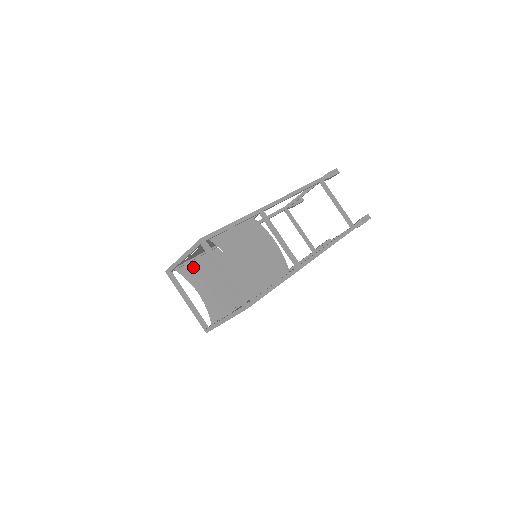
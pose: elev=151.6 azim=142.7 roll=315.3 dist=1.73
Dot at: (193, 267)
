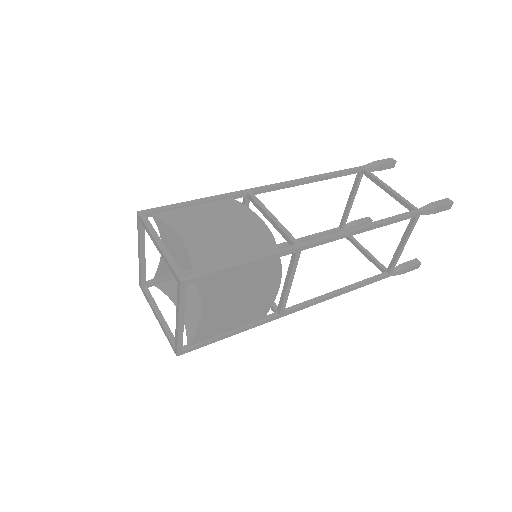
Dot at: occluded
